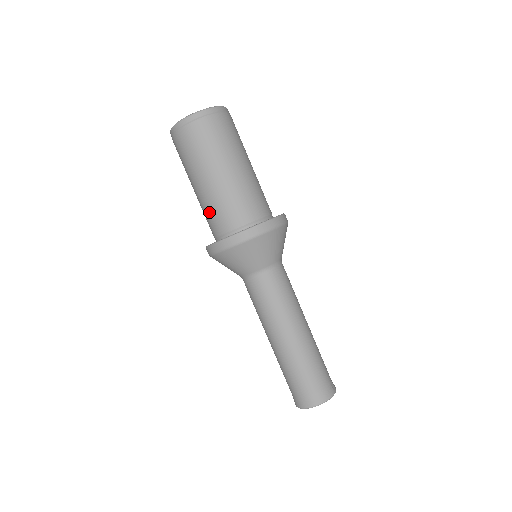
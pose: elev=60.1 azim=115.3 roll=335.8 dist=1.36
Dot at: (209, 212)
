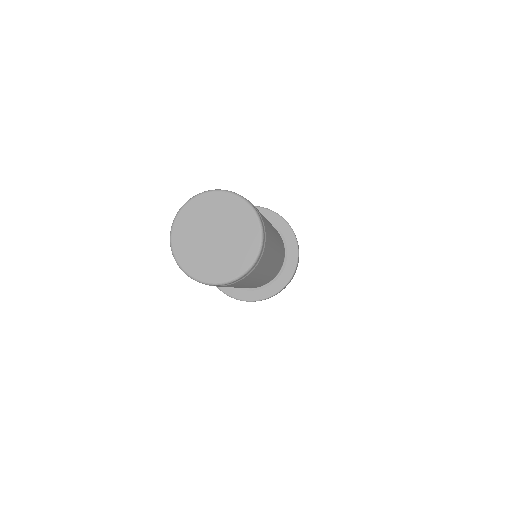
Dot at: occluded
